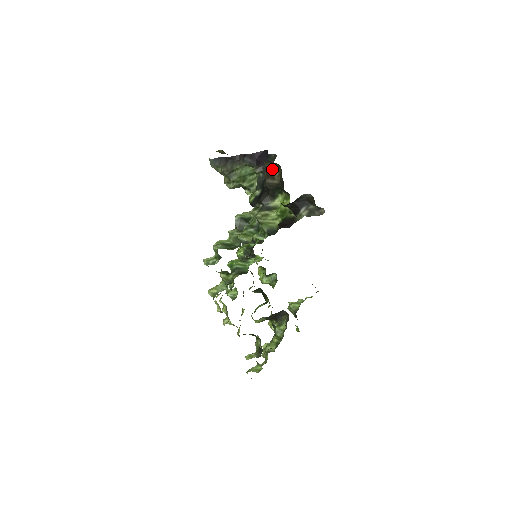
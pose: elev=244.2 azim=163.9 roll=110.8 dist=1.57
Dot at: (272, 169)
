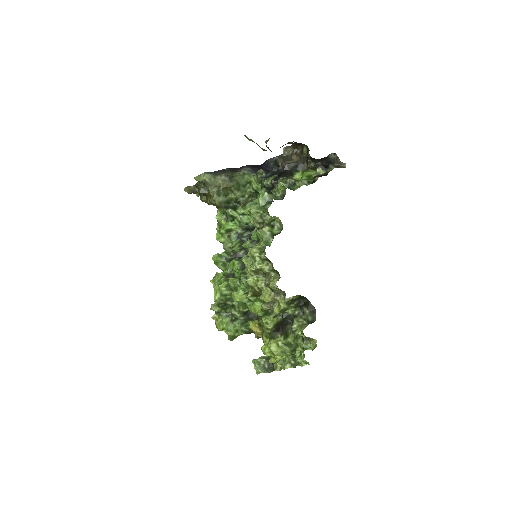
Dot at: (289, 154)
